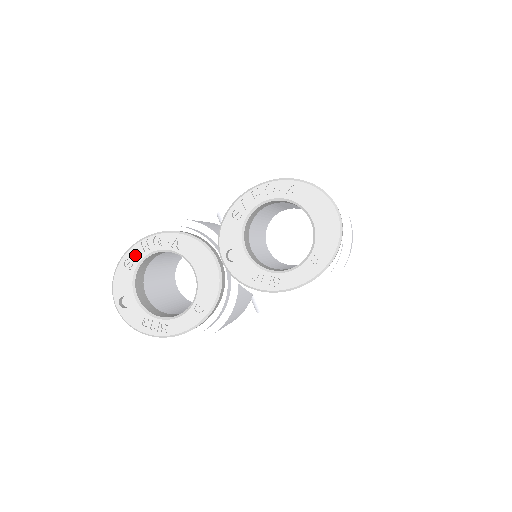
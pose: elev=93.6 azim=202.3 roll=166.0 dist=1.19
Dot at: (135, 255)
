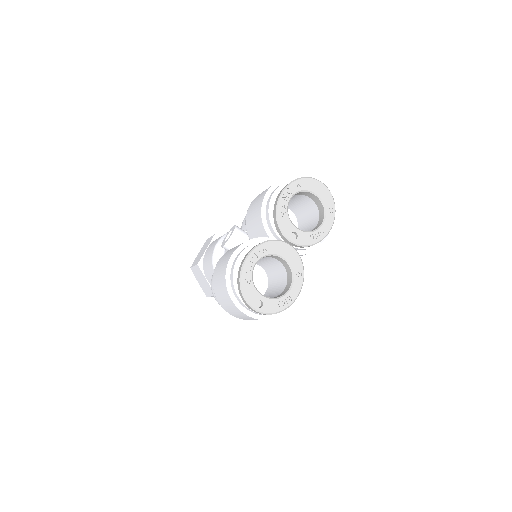
Dot at: (246, 274)
